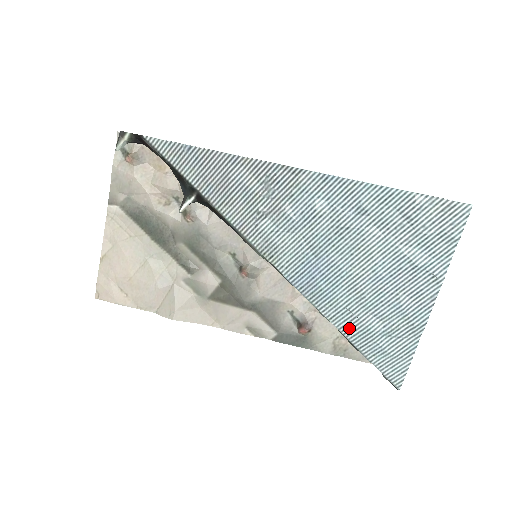
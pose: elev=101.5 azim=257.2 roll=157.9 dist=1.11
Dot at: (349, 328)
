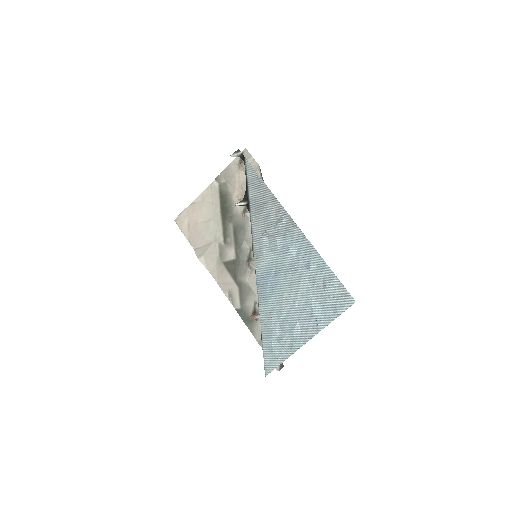
Dot at: (265, 323)
